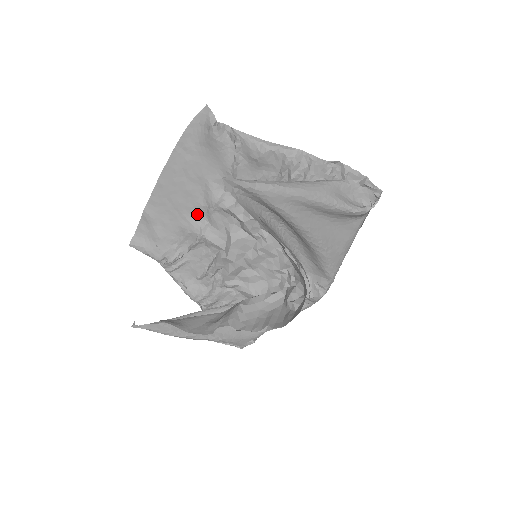
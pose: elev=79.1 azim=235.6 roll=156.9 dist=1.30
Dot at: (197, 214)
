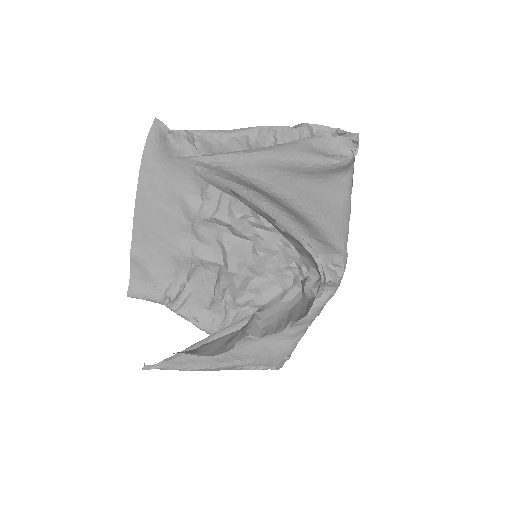
Dot at: (184, 236)
